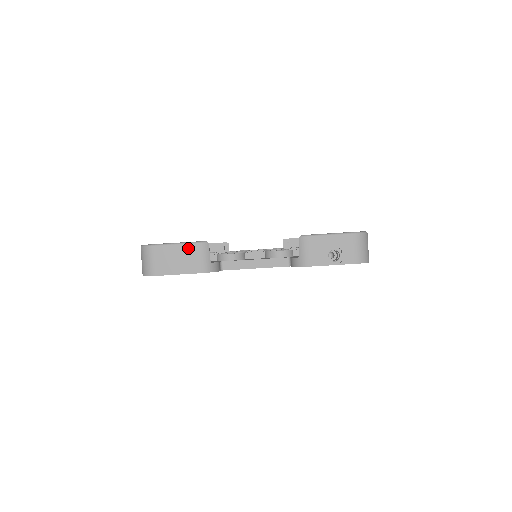
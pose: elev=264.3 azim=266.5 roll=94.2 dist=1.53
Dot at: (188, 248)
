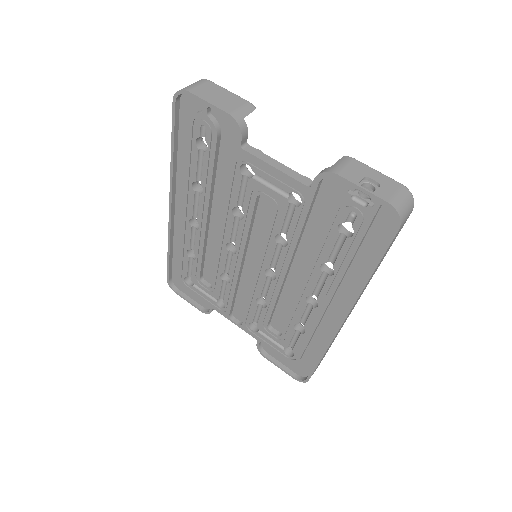
Dot at: (236, 98)
